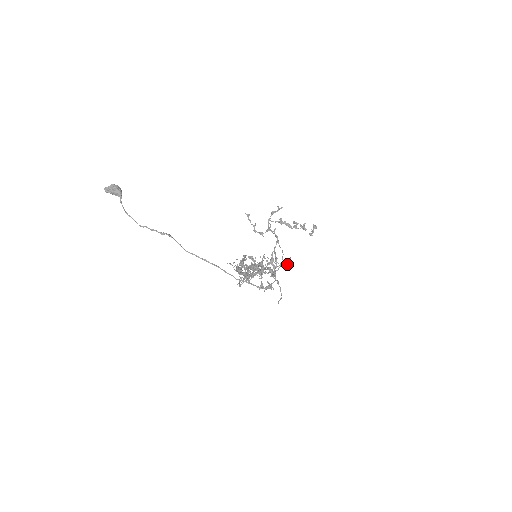
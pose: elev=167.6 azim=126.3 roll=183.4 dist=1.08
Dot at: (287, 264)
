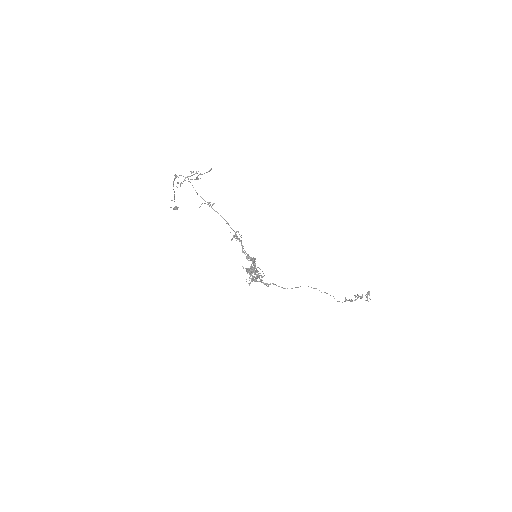
Dot at: (191, 172)
